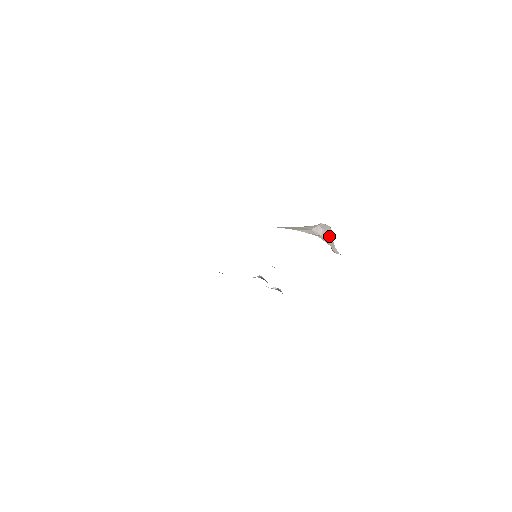
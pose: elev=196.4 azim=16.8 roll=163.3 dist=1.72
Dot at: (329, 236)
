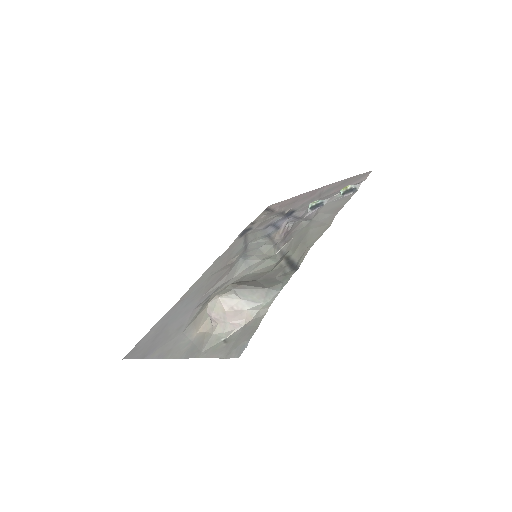
Dot at: (225, 315)
